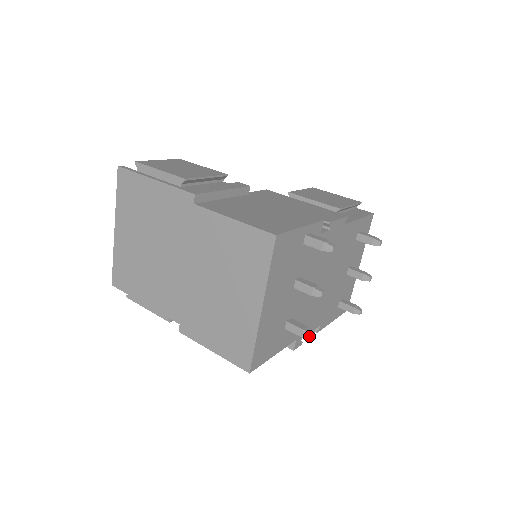
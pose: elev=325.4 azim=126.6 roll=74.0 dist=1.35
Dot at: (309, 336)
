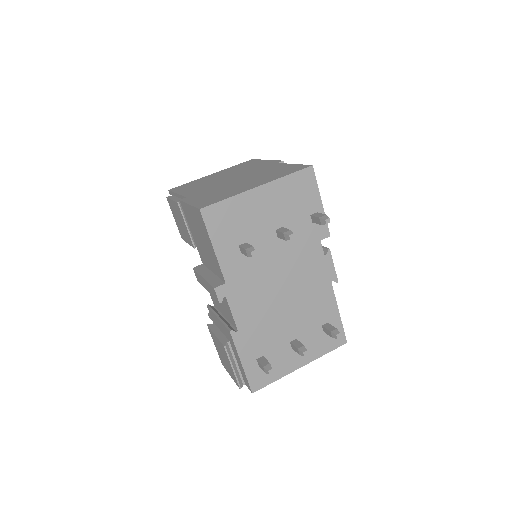
Dot at: (252, 250)
